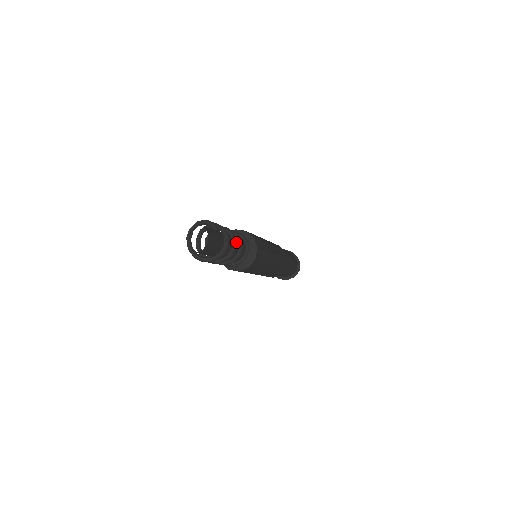
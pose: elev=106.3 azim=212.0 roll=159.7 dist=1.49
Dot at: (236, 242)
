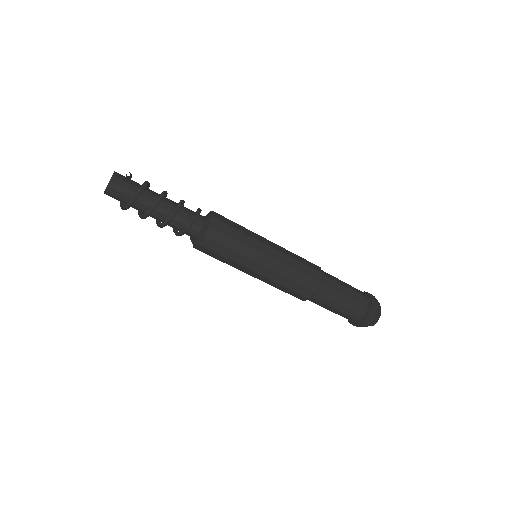
Dot at: (163, 194)
